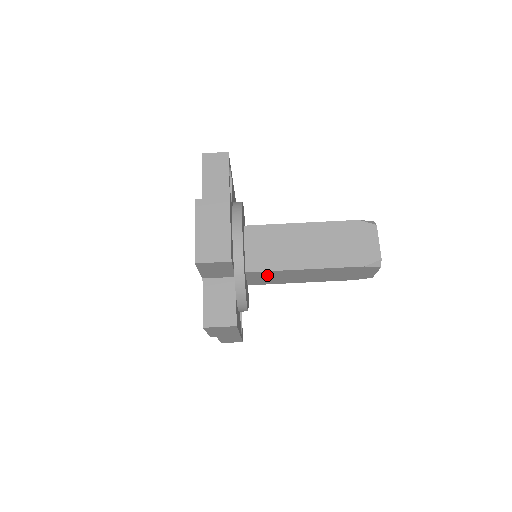
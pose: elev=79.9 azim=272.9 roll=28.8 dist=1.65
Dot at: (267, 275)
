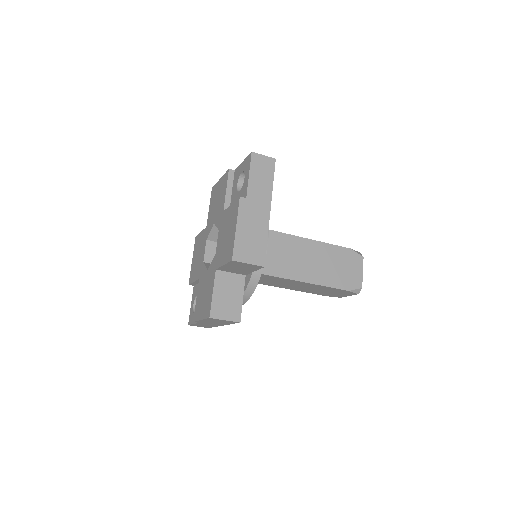
Dot at: (266, 278)
